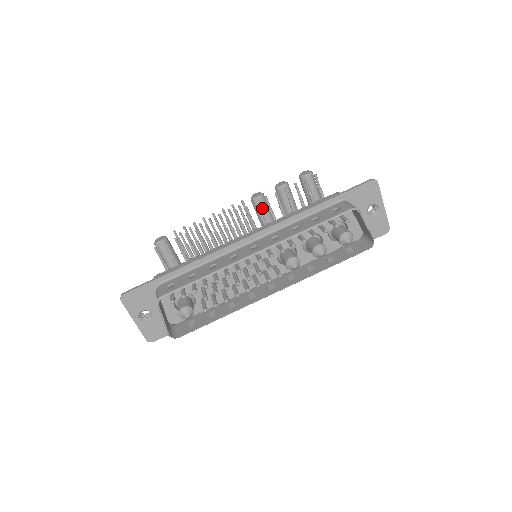
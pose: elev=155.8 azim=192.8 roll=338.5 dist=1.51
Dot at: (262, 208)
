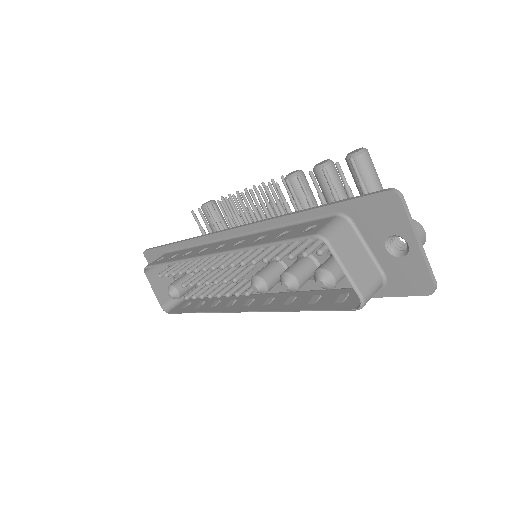
Dot at: occluded
